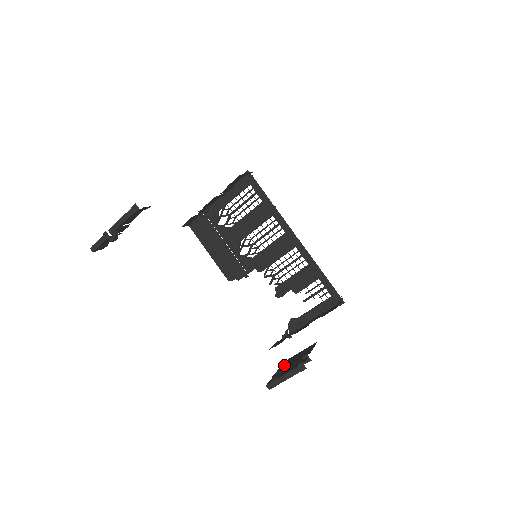
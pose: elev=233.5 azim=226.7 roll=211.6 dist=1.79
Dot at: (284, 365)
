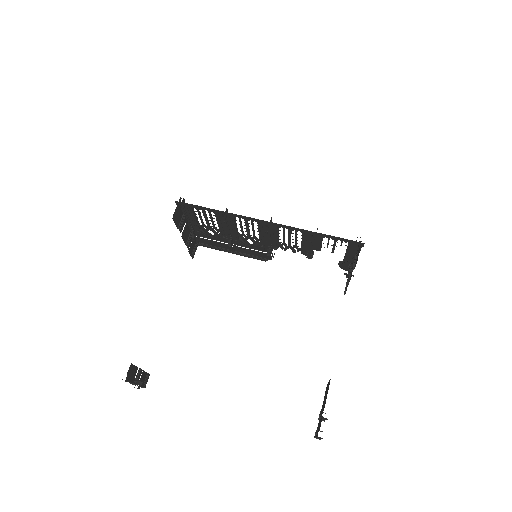
Dot at: (323, 401)
